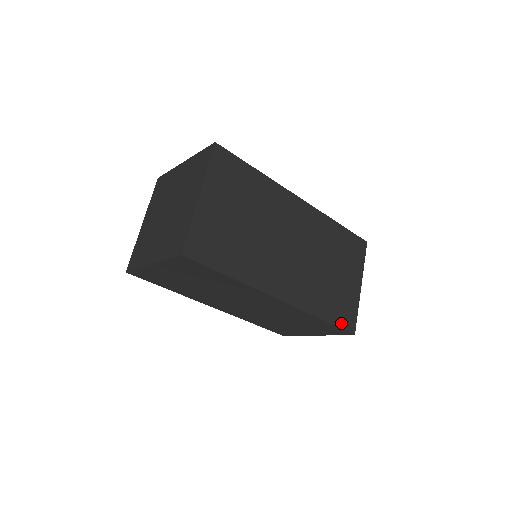
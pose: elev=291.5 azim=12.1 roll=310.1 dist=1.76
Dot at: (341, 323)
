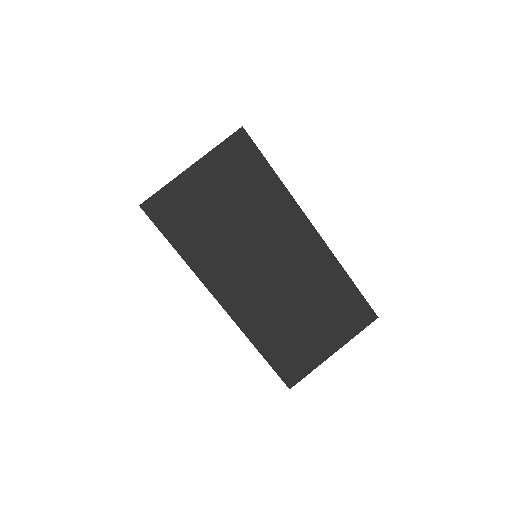
Dot at: (280, 368)
